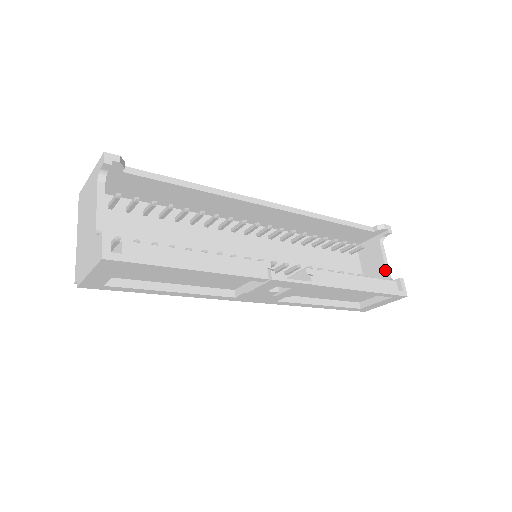
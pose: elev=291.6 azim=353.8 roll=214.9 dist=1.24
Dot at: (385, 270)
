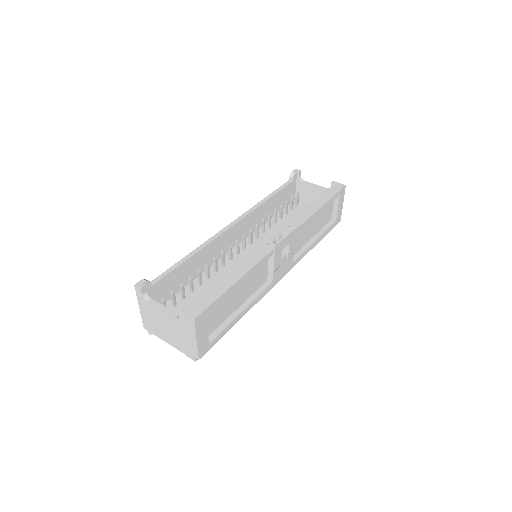
Dot at: (321, 189)
